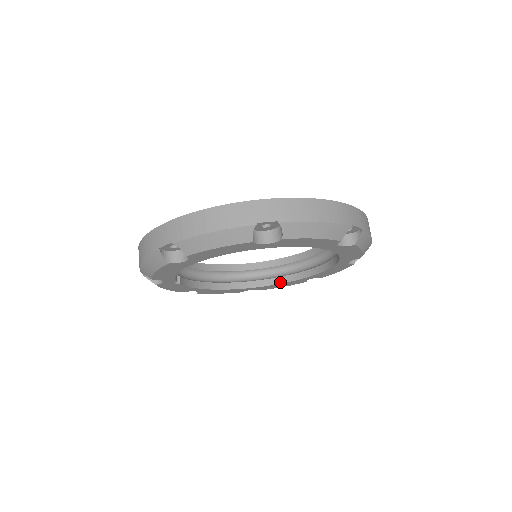
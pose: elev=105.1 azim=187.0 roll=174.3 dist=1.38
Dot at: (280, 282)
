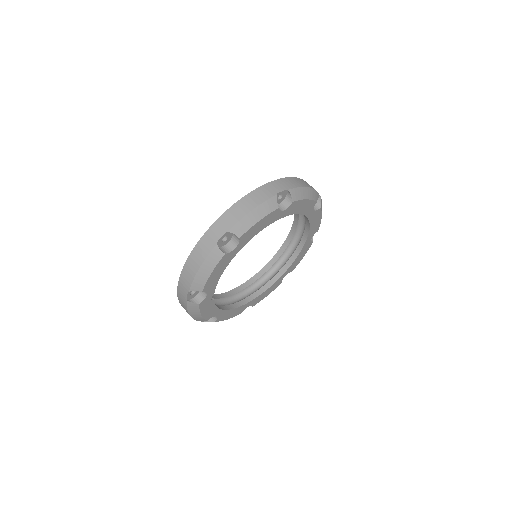
Dot at: (267, 288)
